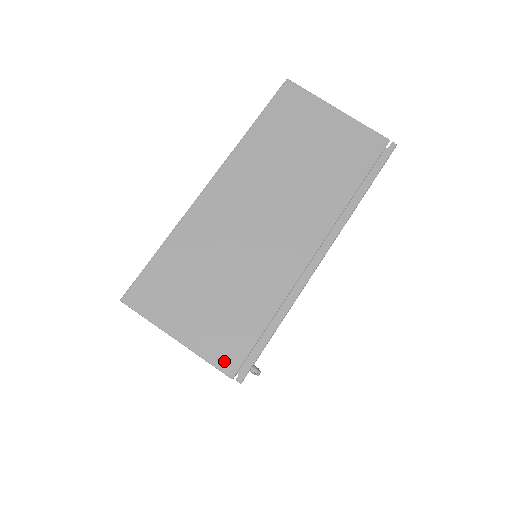
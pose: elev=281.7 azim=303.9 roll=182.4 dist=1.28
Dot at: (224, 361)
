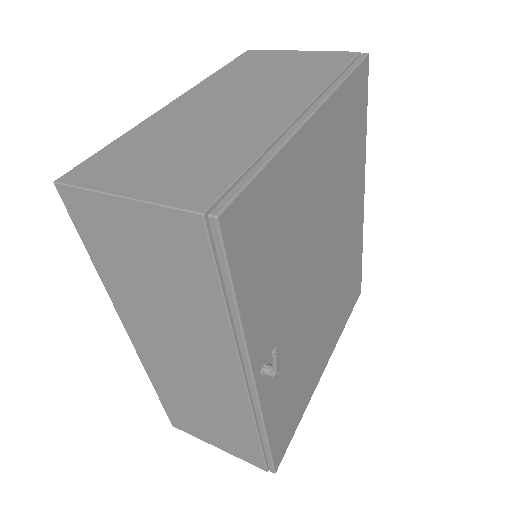
Dot at: (190, 201)
